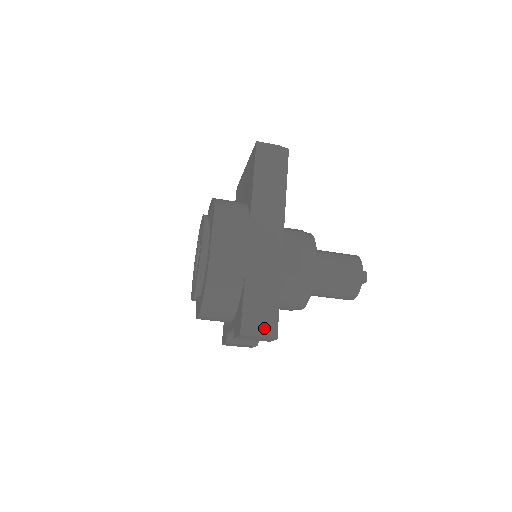
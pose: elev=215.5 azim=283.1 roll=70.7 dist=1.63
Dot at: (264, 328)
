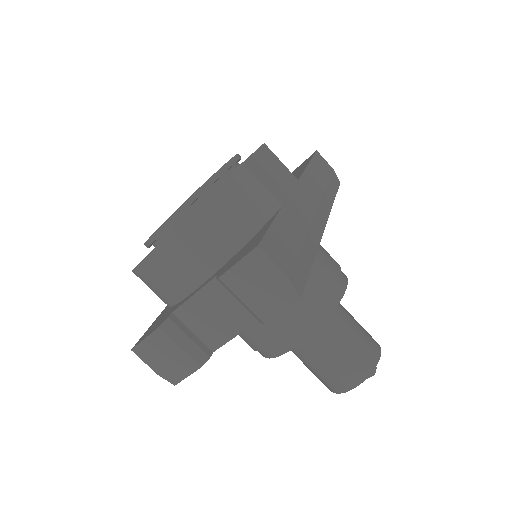
Dot at: (291, 268)
